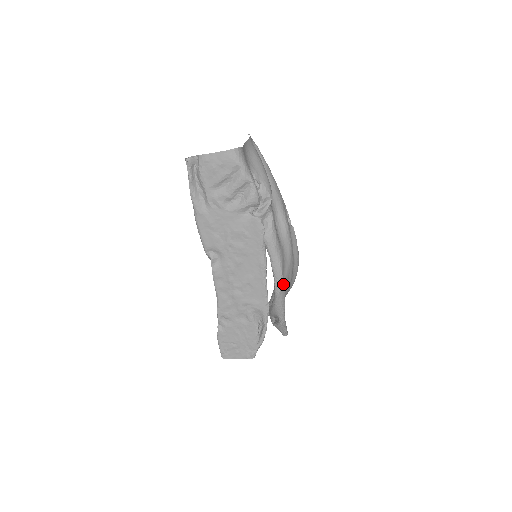
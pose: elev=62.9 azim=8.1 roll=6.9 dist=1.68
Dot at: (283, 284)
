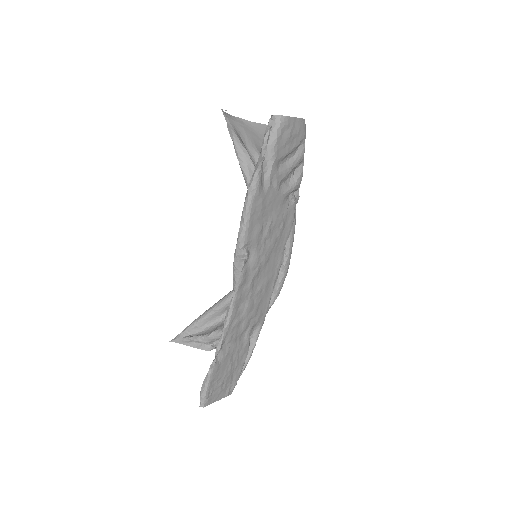
Dot at: occluded
